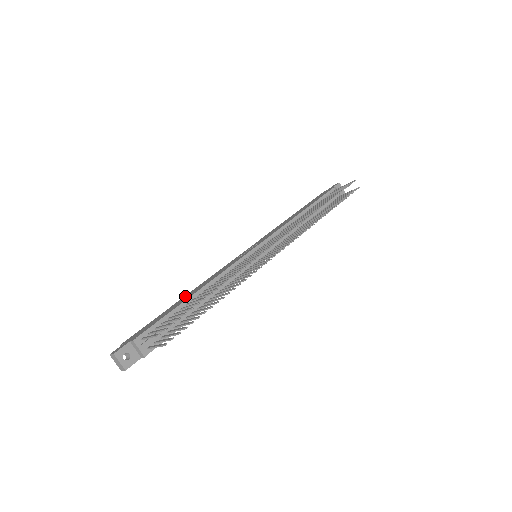
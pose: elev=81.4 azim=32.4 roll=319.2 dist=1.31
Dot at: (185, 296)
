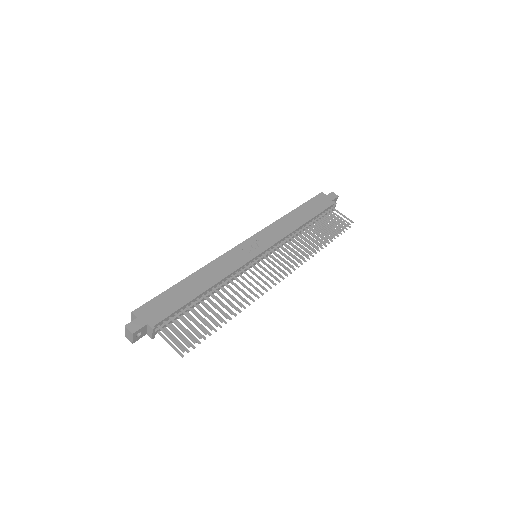
Dot at: (193, 277)
